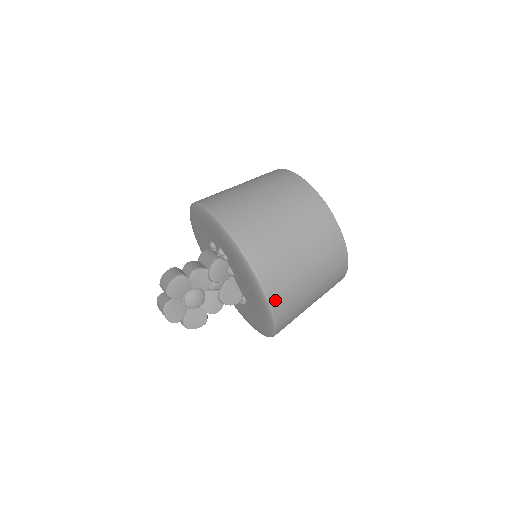
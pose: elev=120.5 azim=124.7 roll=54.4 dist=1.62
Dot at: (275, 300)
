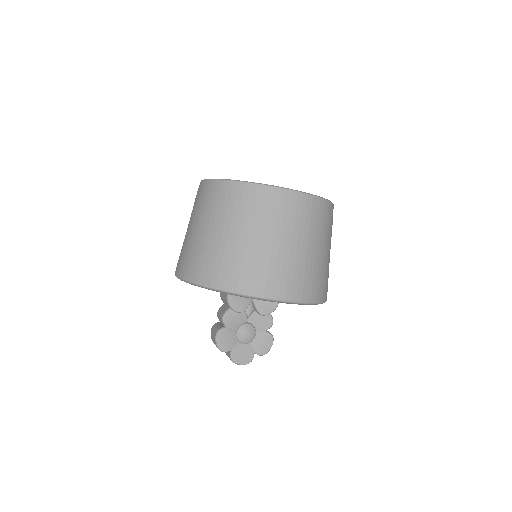
Dot at: (284, 294)
